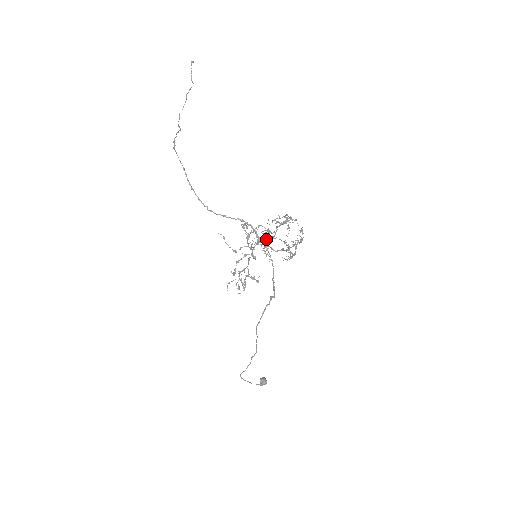
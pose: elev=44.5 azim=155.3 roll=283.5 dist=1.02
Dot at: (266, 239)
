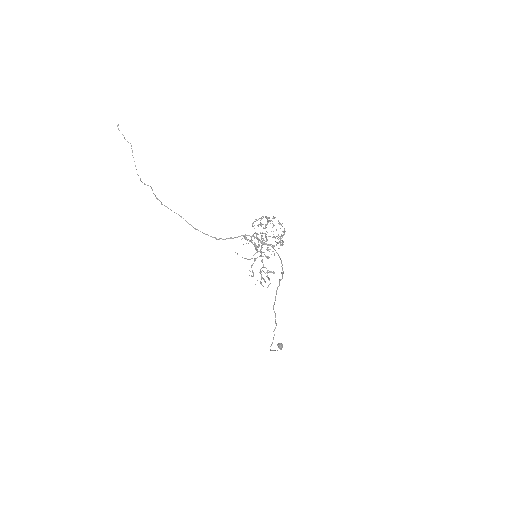
Dot at: occluded
